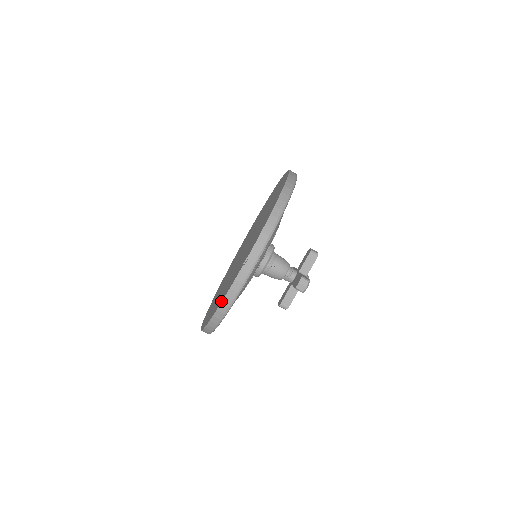
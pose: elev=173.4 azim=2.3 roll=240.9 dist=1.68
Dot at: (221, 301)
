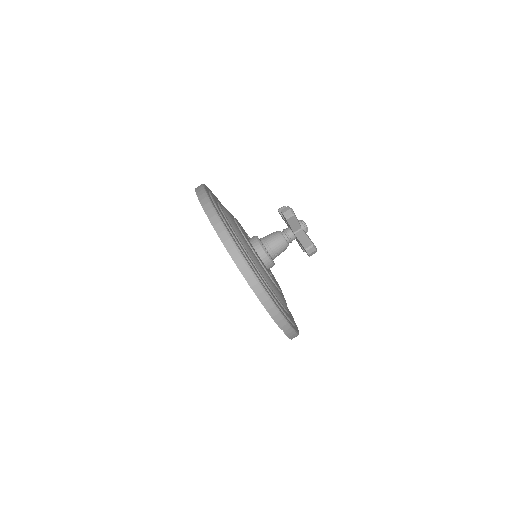
Dot at: occluded
